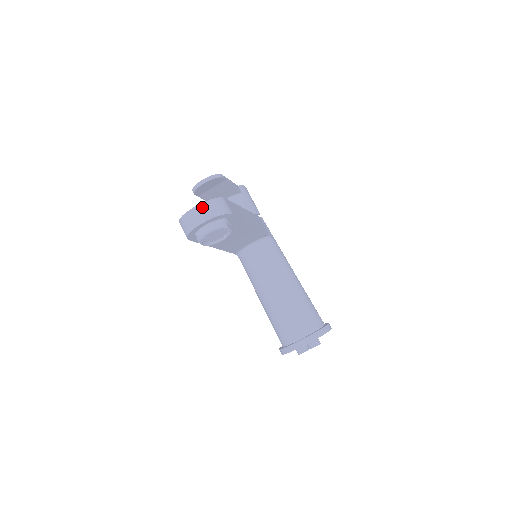
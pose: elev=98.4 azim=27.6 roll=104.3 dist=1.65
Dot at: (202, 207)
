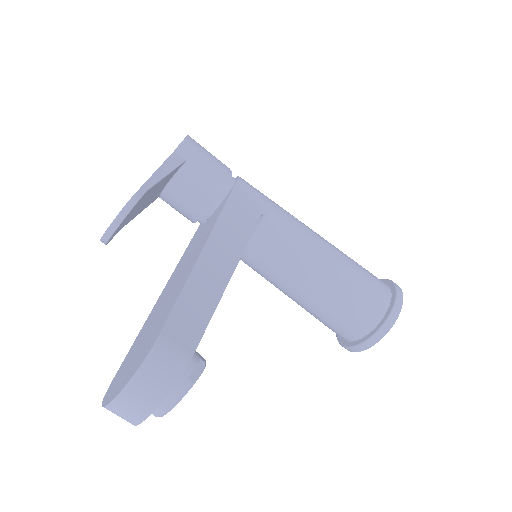
Dot at: (127, 396)
